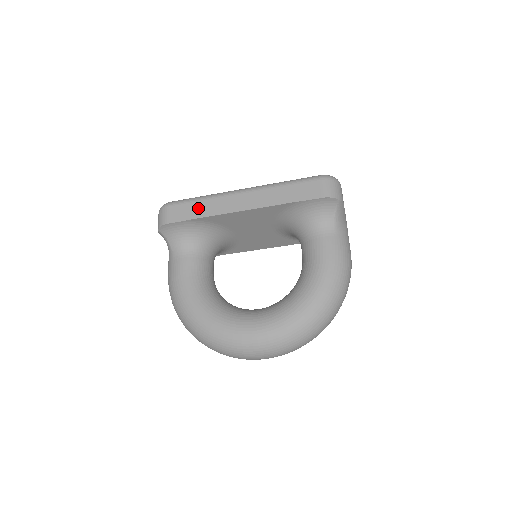
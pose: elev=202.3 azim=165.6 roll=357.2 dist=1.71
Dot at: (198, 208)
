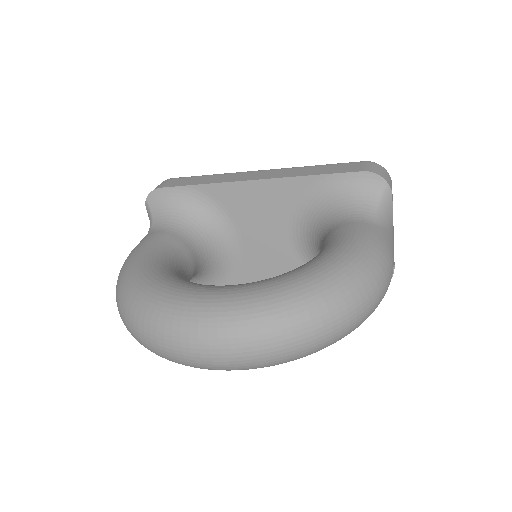
Dot at: (203, 179)
